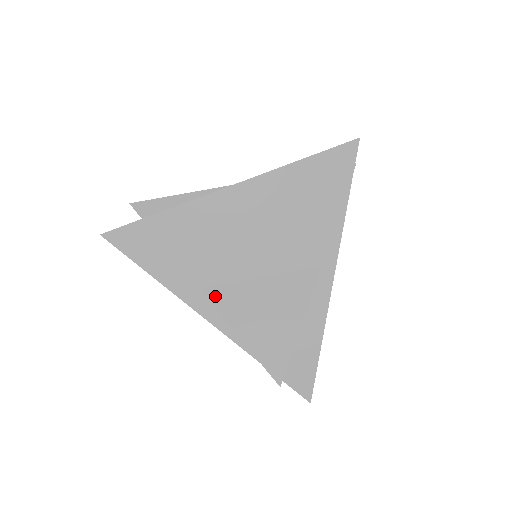
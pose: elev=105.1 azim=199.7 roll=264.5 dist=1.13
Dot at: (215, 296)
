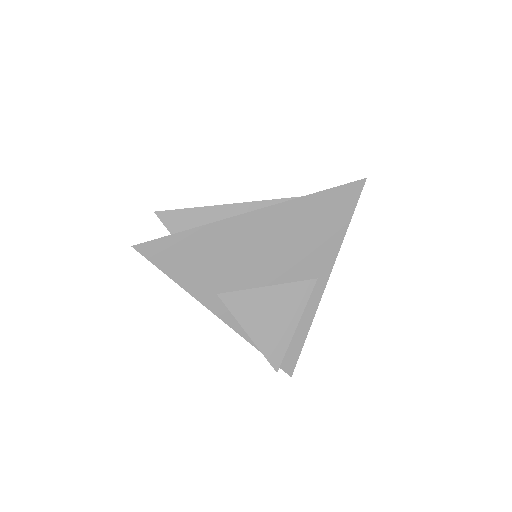
Dot at: (230, 301)
